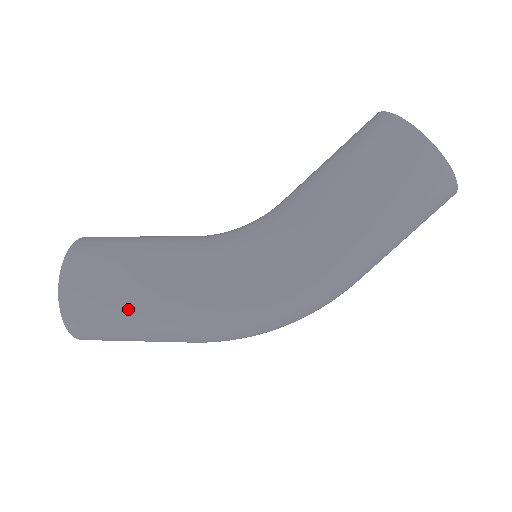
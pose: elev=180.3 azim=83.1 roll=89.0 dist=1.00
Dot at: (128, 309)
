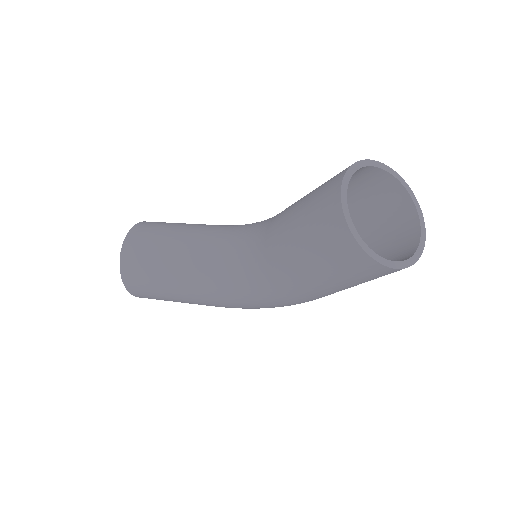
Dot at: occluded
